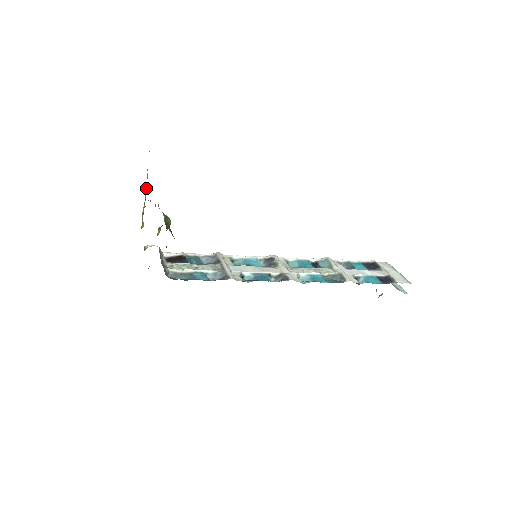
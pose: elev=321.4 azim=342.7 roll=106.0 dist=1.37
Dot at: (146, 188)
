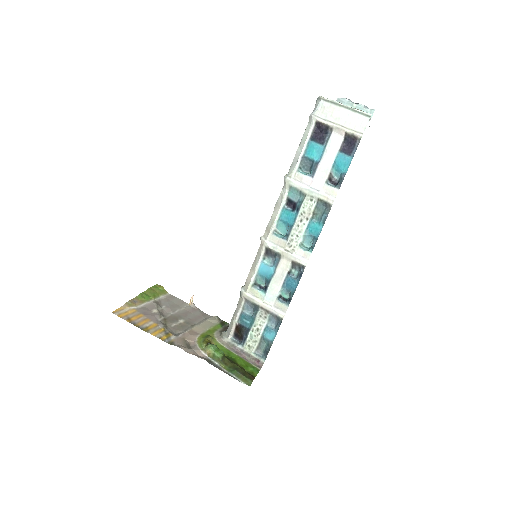
Dot at: (141, 305)
